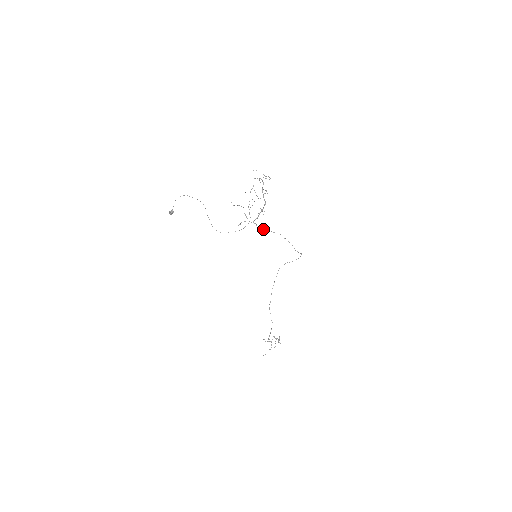
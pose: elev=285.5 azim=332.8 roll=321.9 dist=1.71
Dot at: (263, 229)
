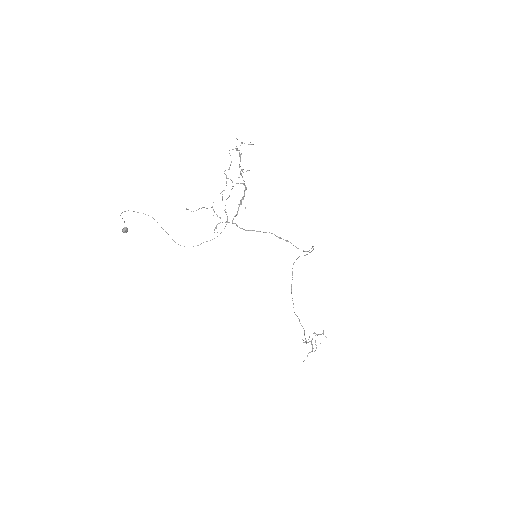
Dot at: (246, 230)
